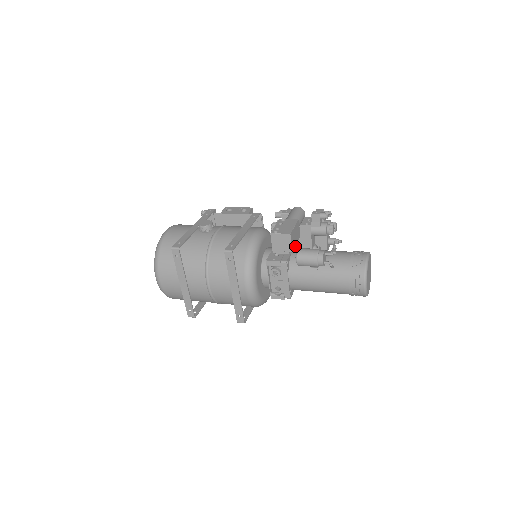
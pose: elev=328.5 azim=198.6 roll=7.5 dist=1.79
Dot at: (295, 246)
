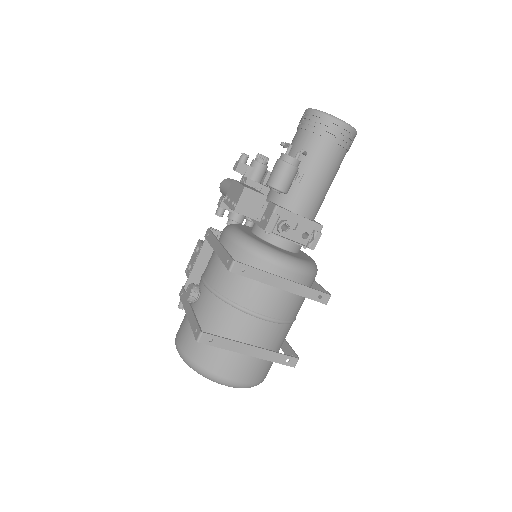
Dot at: occluded
